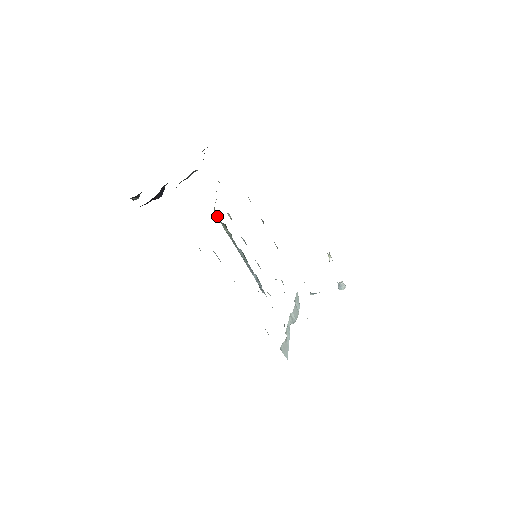
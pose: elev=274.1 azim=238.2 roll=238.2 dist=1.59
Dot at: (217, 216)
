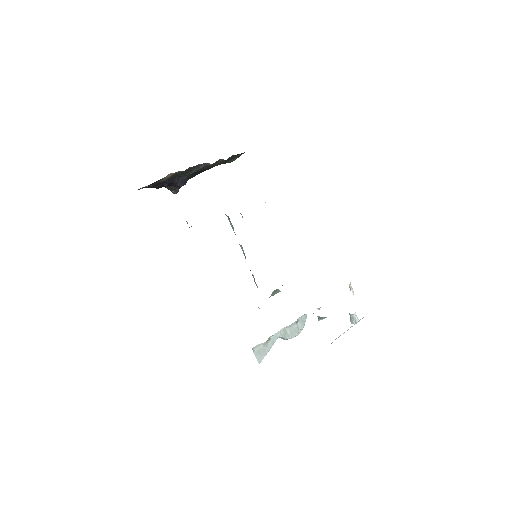
Dot at: occluded
